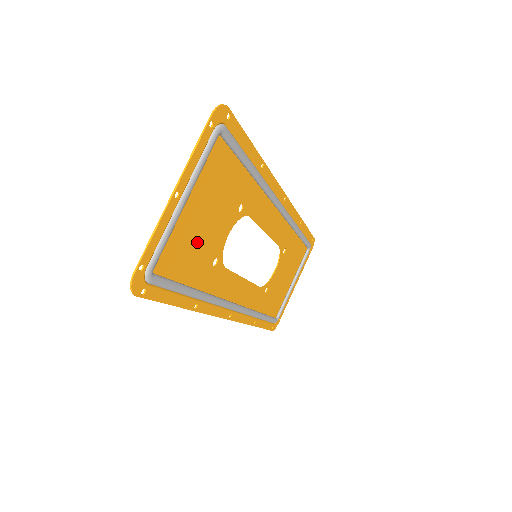
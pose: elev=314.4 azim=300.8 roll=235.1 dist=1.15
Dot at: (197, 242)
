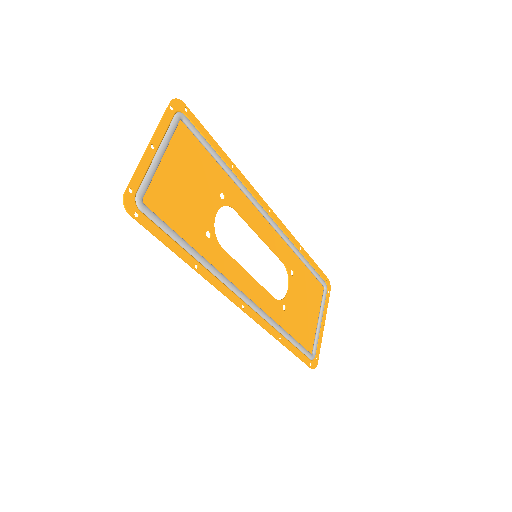
Dot at: (183, 203)
